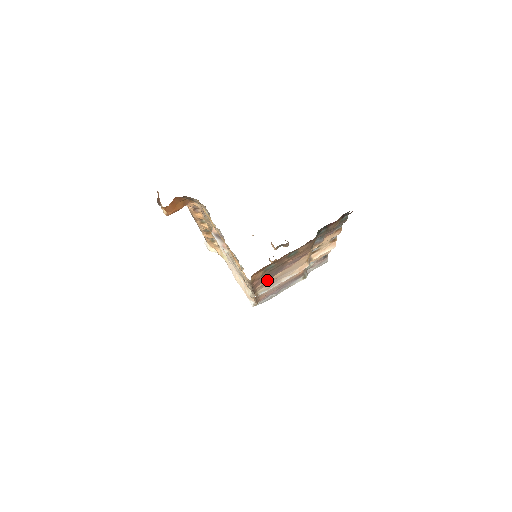
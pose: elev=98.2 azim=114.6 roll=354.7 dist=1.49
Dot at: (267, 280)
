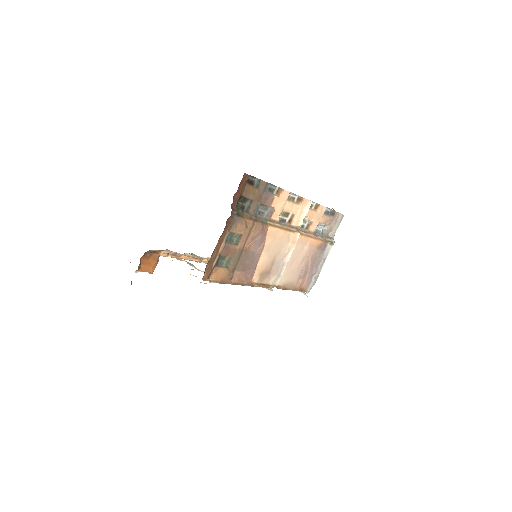
Dot at: (253, 271)
